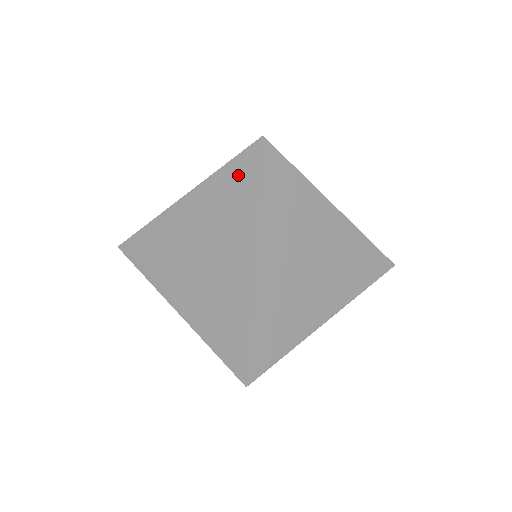
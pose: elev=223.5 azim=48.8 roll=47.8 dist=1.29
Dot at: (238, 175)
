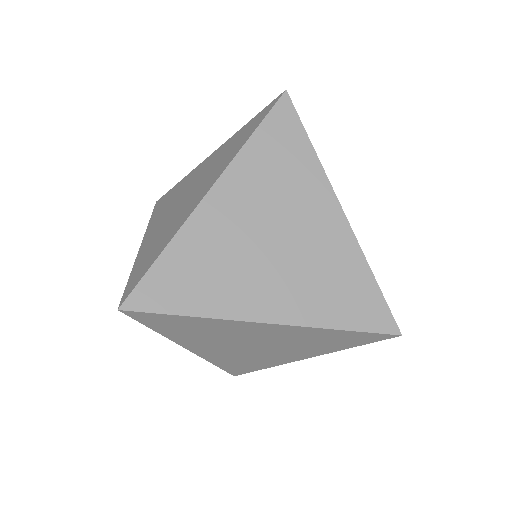
Dot at: (350, 338)
